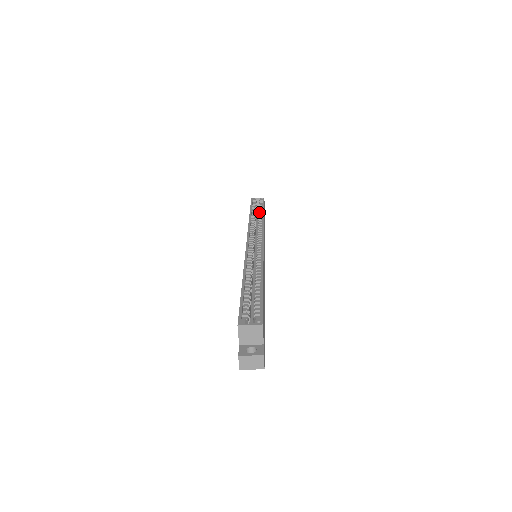
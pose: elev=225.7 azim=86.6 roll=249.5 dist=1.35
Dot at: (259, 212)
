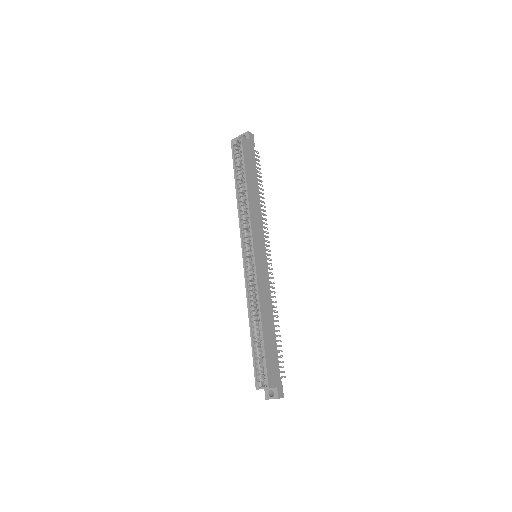
Dot at: occluded
